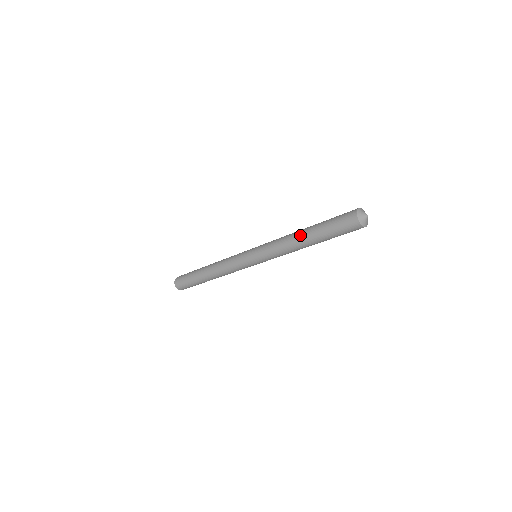
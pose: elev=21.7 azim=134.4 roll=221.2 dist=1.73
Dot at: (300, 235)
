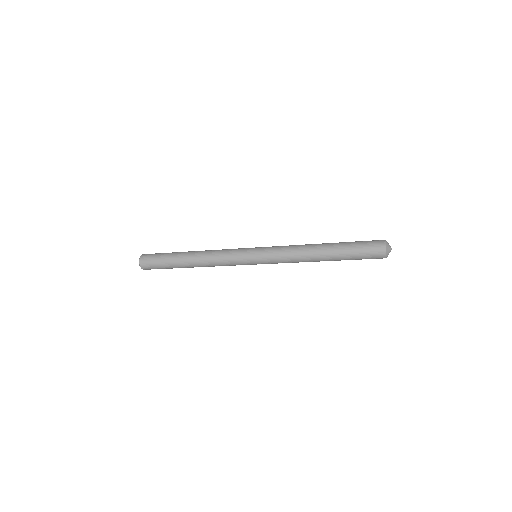
Dot at: (320, 258)
